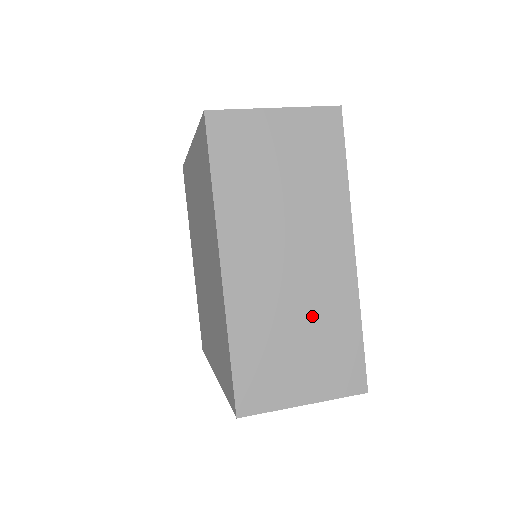
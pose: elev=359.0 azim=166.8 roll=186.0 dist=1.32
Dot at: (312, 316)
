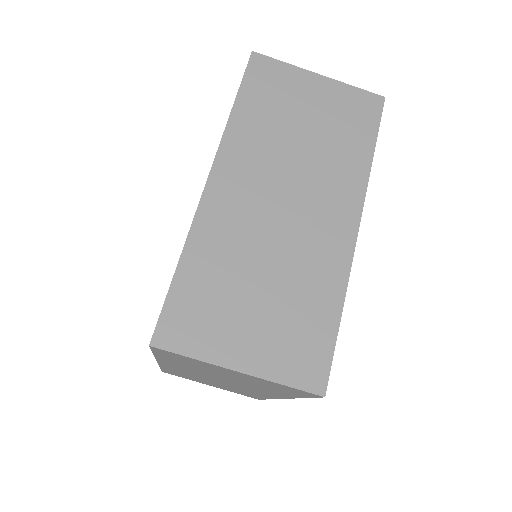
Dot at: (287, 272)
